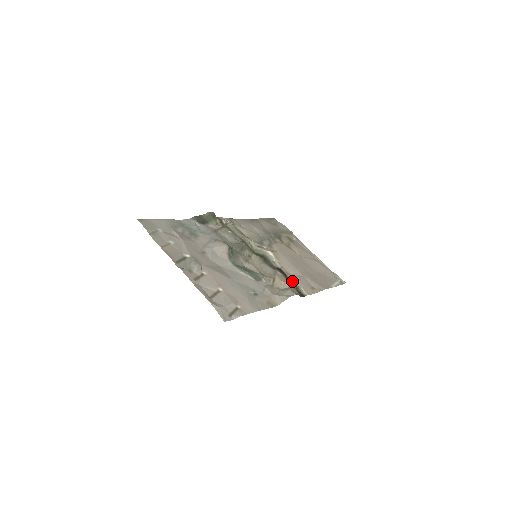
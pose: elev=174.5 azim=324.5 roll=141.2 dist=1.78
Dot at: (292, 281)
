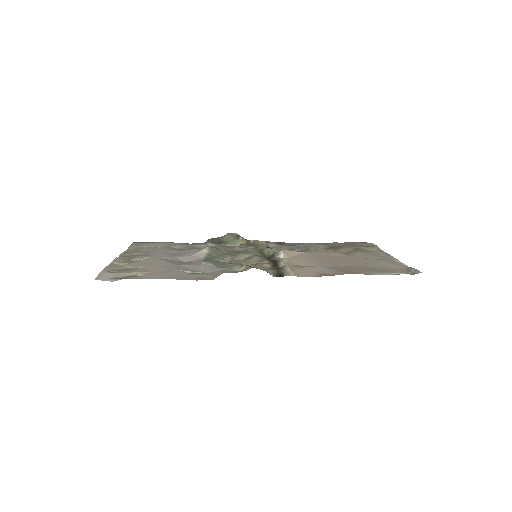
Dot at: (281, 267)
